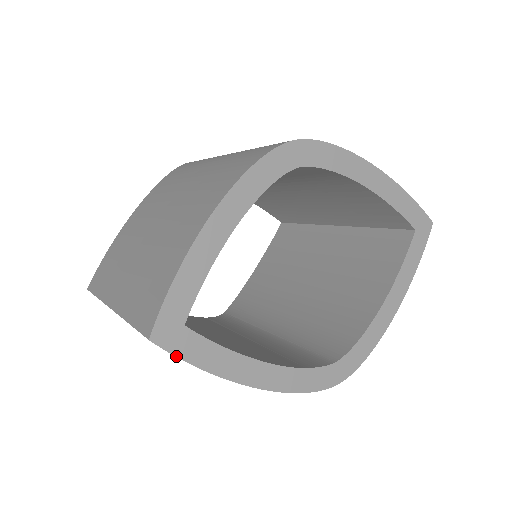
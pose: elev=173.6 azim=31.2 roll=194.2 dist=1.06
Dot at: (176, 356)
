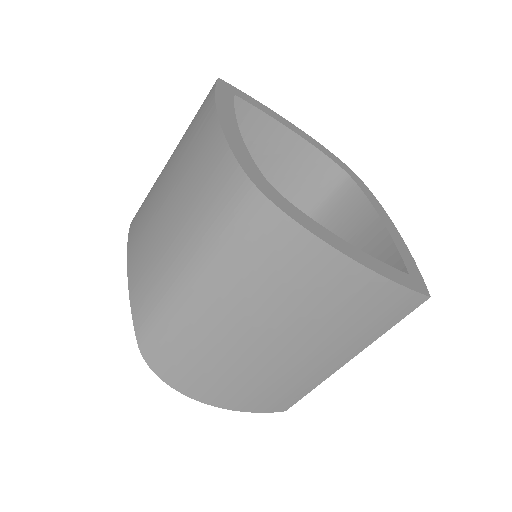
Dot at: (216, 85)
